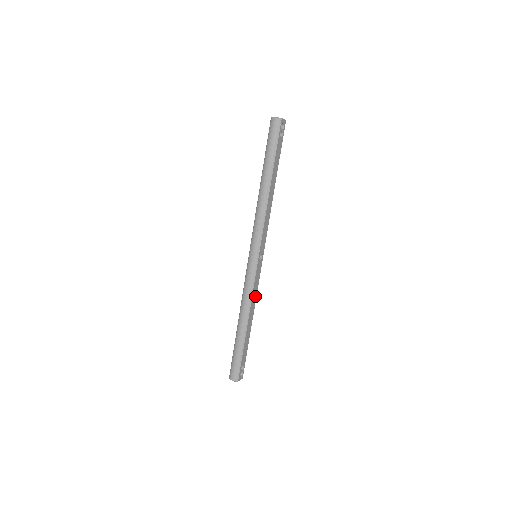
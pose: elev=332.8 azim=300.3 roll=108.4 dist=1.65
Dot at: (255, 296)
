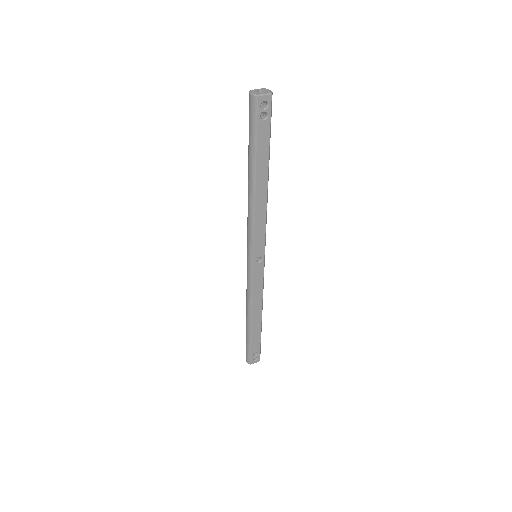
Dot at: (260, 295)
